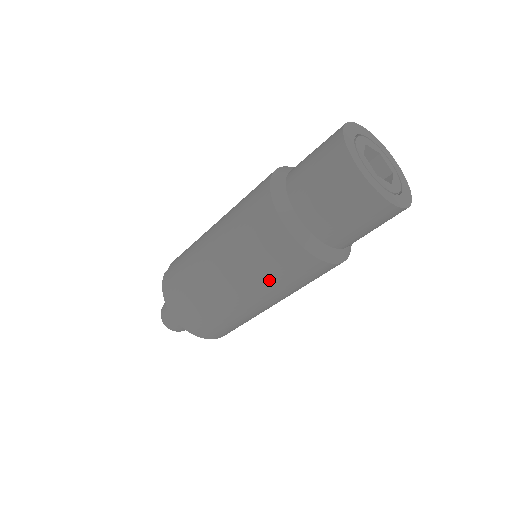
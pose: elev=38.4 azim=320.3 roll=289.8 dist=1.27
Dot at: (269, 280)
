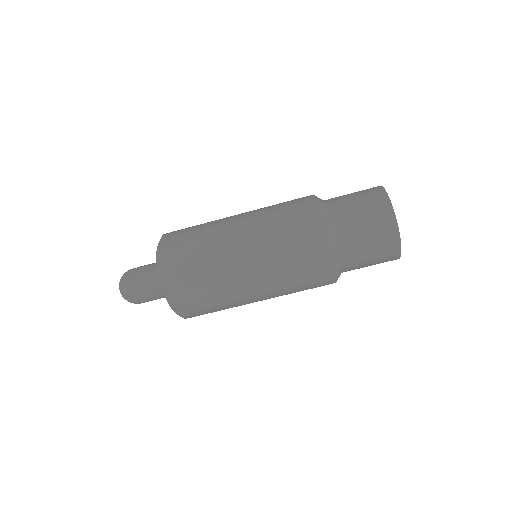
Dot at: (280, 258)
